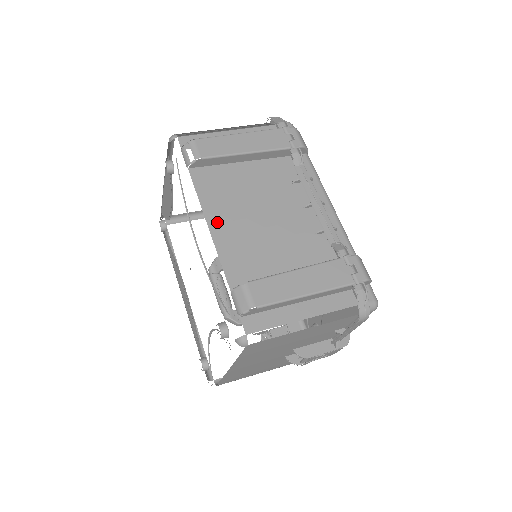
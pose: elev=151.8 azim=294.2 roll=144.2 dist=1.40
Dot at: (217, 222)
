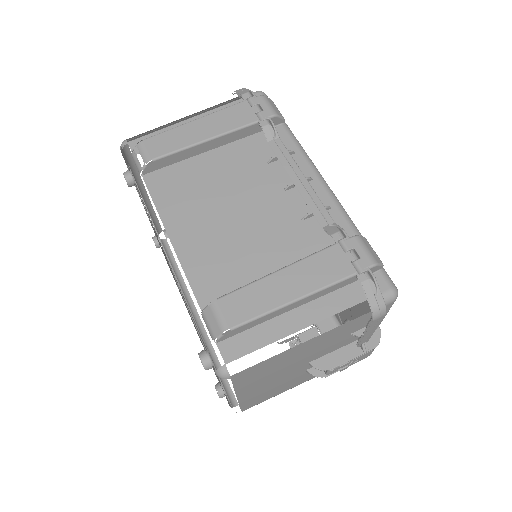
Dot at: (179, 231)
